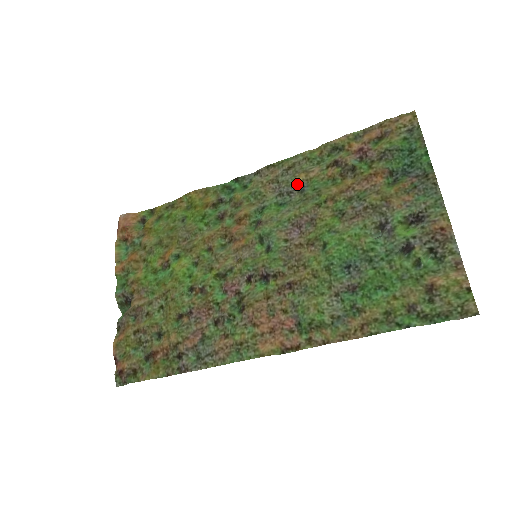
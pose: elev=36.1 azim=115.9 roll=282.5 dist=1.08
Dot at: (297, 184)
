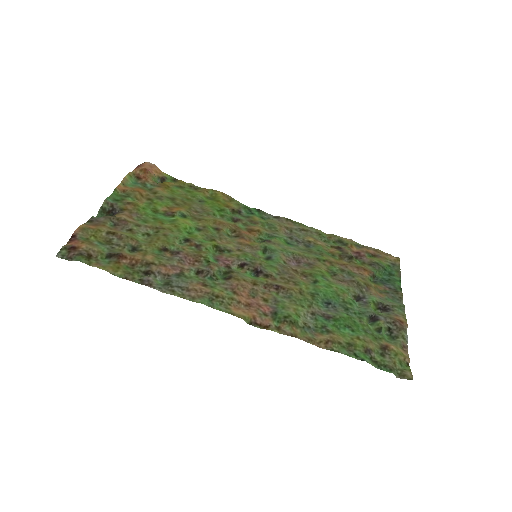
Dot at: (306, 241)
